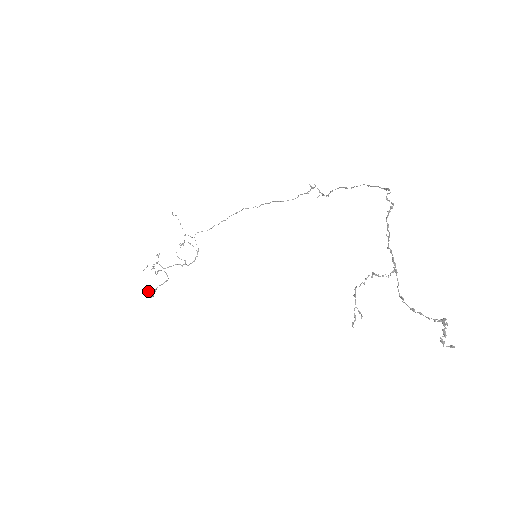
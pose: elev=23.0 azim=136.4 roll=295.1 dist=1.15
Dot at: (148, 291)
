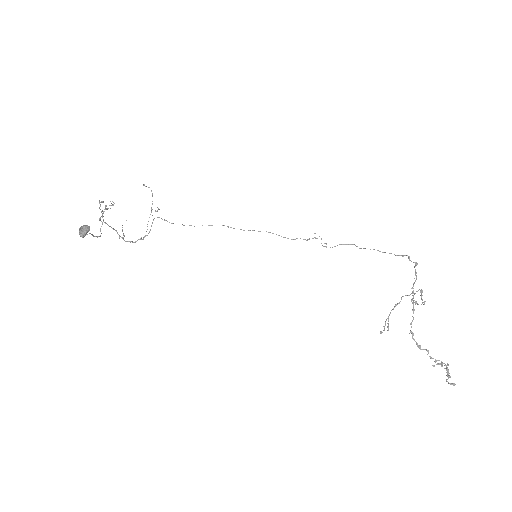
Dot at: (84, 226)
